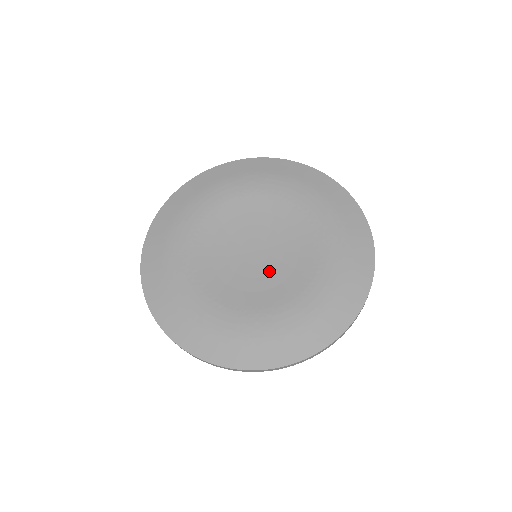
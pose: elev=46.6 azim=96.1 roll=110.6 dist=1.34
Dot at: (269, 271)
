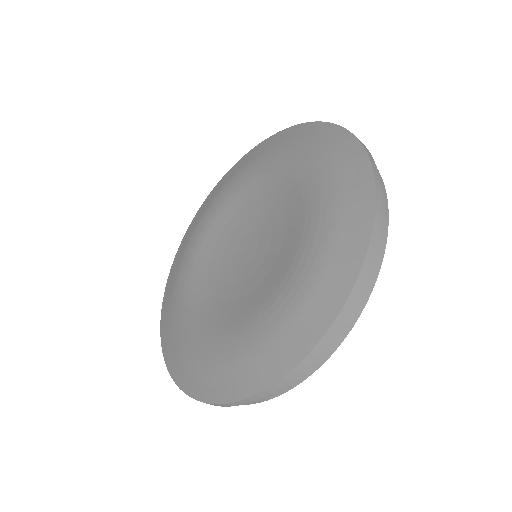
Dot at: (259, 263)
